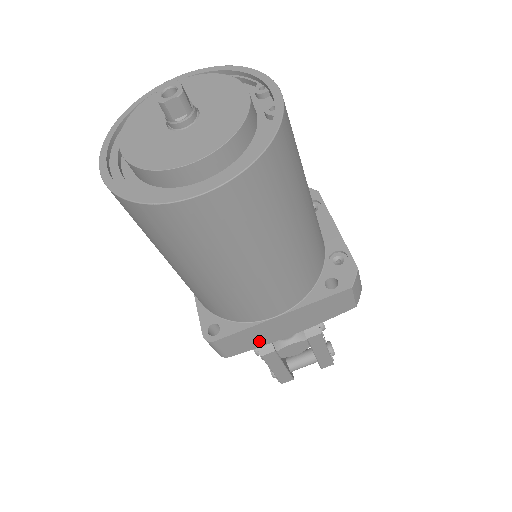
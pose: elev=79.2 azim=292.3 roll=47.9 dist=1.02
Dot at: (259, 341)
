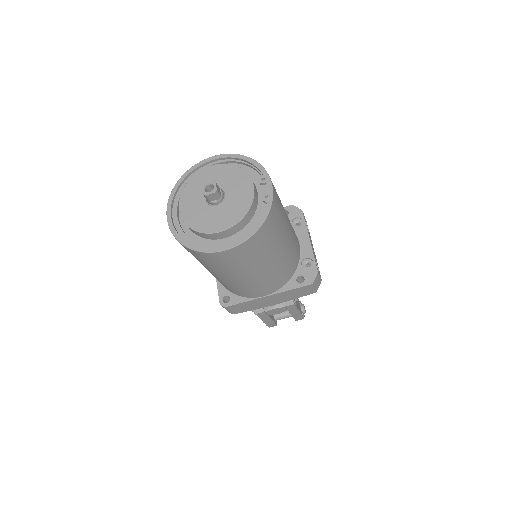
Dot at: (254, 307)
